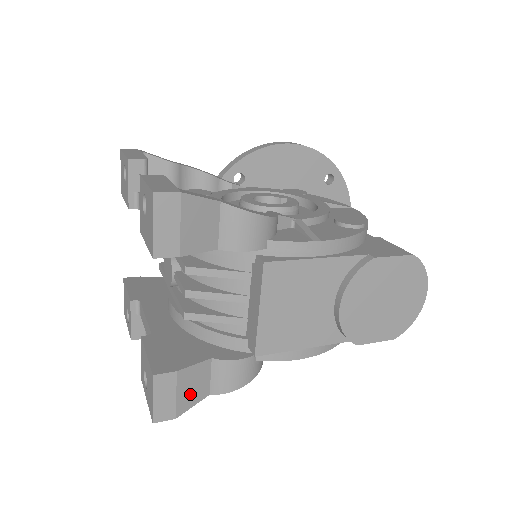
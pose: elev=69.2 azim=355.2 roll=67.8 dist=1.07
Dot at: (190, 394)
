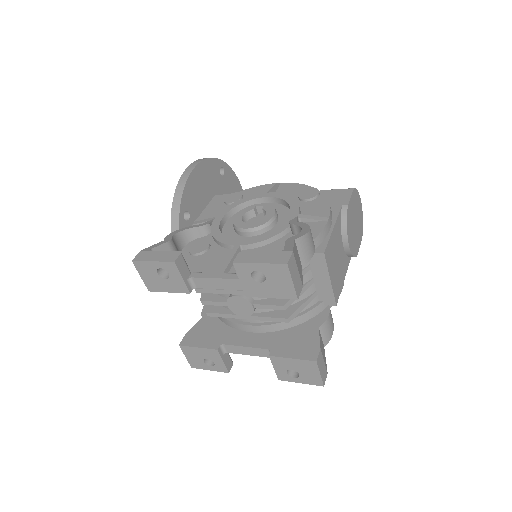
Dot at: (324, 355)
